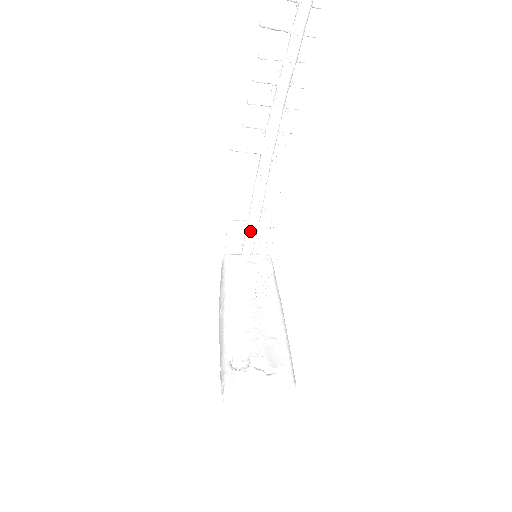
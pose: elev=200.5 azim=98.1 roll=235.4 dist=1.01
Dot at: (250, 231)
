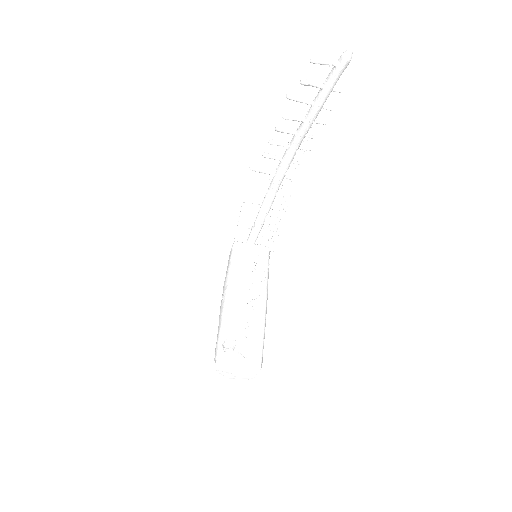
Dot at: (257, 226)
